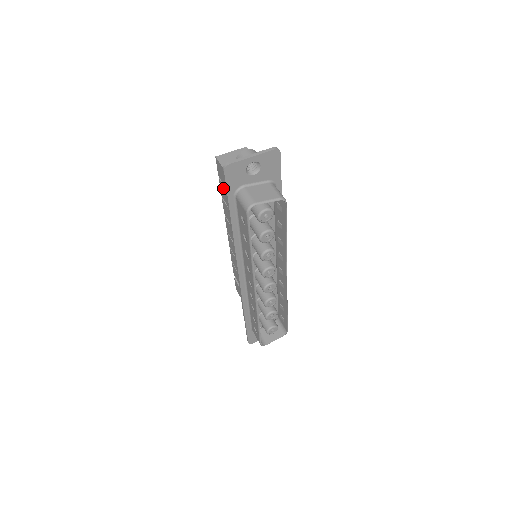
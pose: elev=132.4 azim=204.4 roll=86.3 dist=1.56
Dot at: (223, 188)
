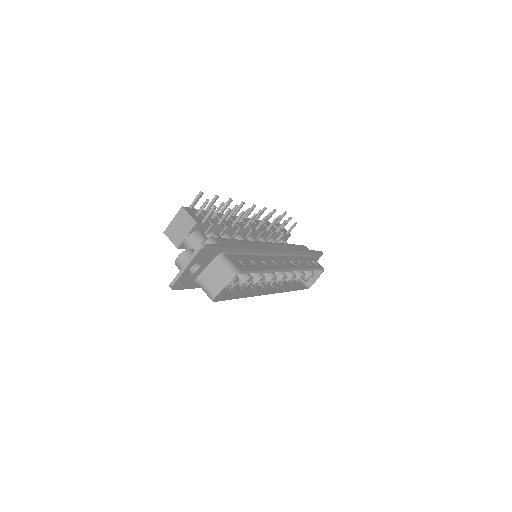
Dot at: occluded
